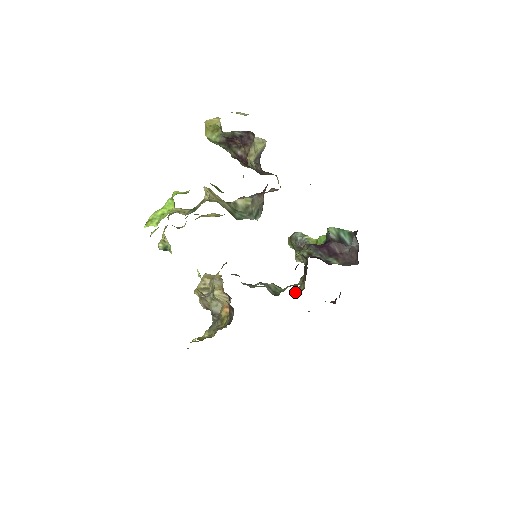
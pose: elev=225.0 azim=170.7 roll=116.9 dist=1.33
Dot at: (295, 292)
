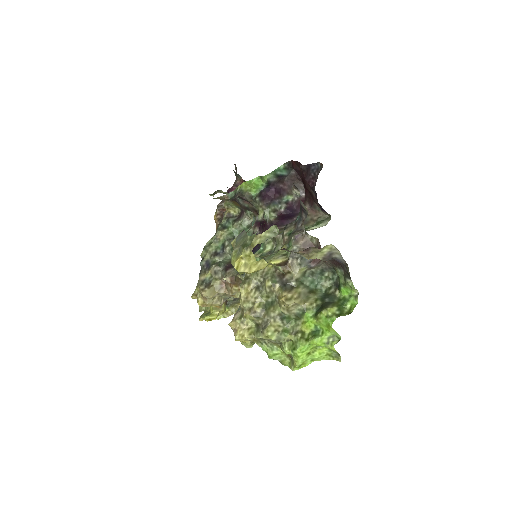
Dot at: (230, 216)
